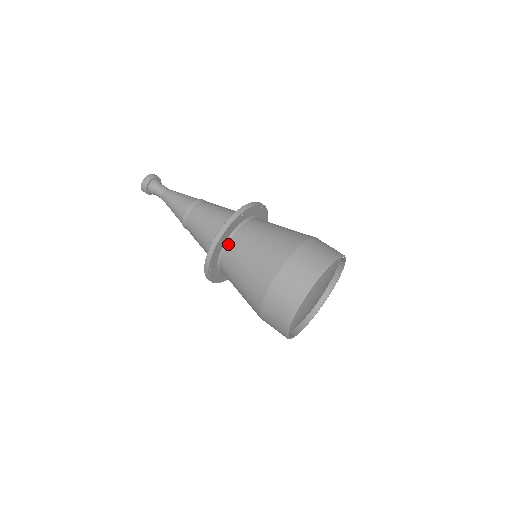
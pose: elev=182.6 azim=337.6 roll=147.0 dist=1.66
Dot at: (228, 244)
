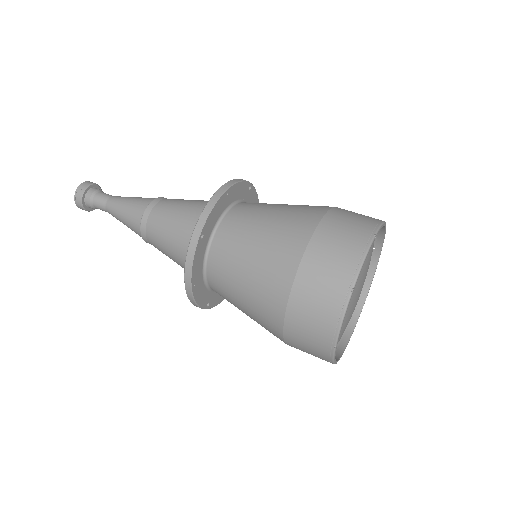
Dot at: (232, 209)
